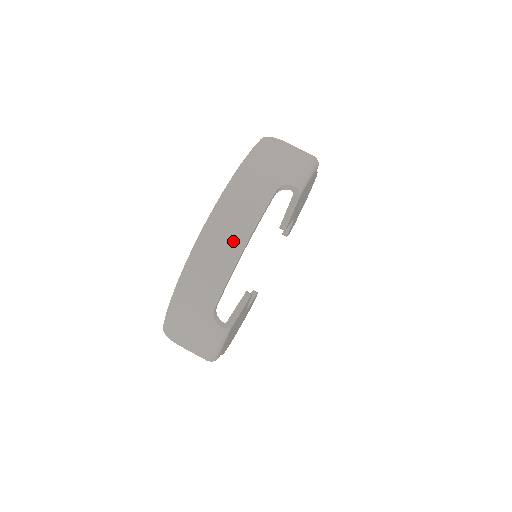
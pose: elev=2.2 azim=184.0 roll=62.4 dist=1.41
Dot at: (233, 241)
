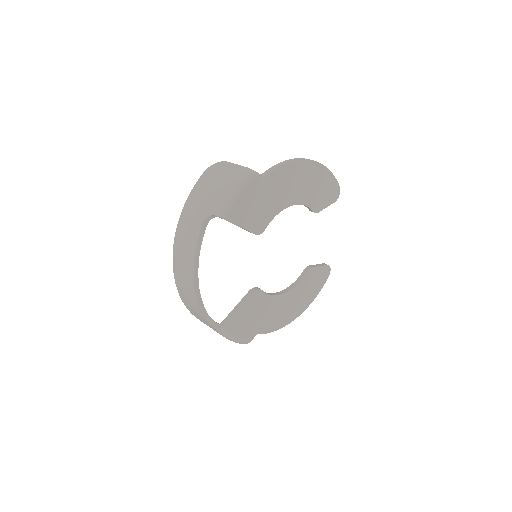
Dot at: (187, 272)
